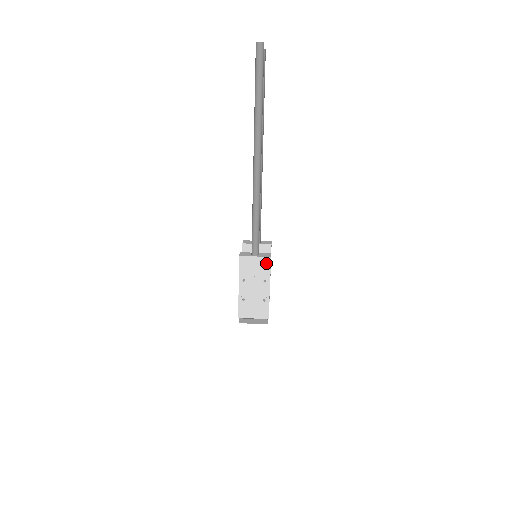
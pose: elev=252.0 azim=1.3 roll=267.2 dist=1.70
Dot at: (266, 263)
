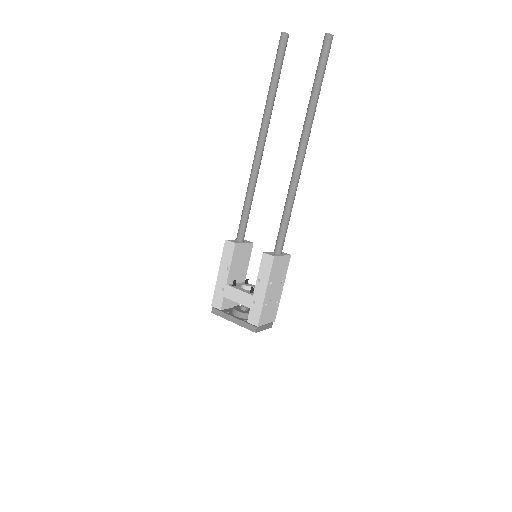
Dot at: (287, 262)
